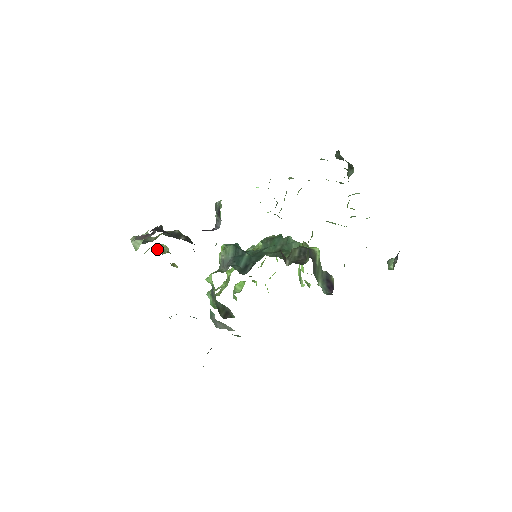
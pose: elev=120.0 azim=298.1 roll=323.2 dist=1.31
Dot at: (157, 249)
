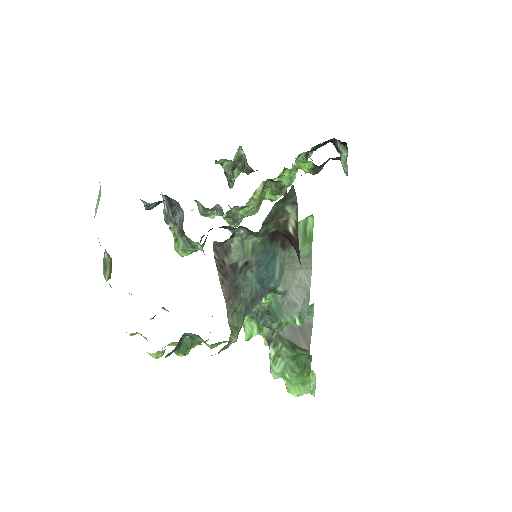
Dot at: occluded
